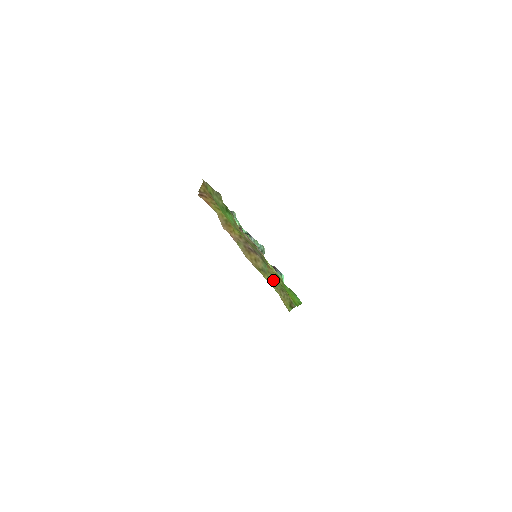
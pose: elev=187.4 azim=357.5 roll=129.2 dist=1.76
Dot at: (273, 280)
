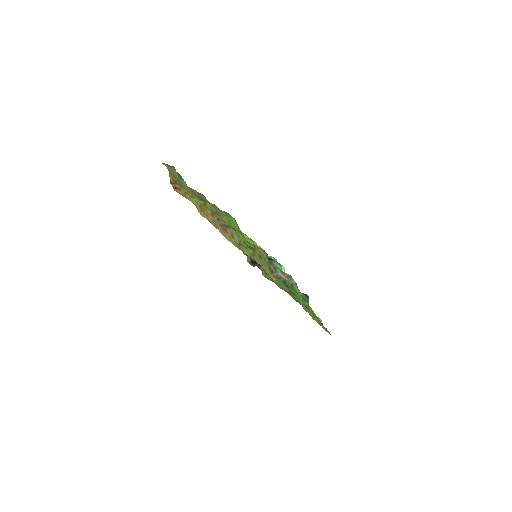
Dot at: (250, 250)
